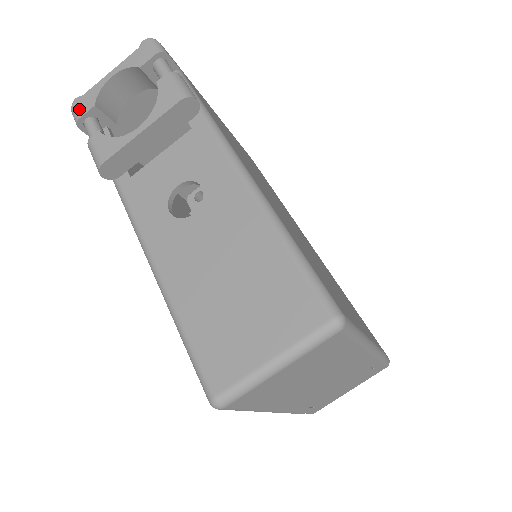
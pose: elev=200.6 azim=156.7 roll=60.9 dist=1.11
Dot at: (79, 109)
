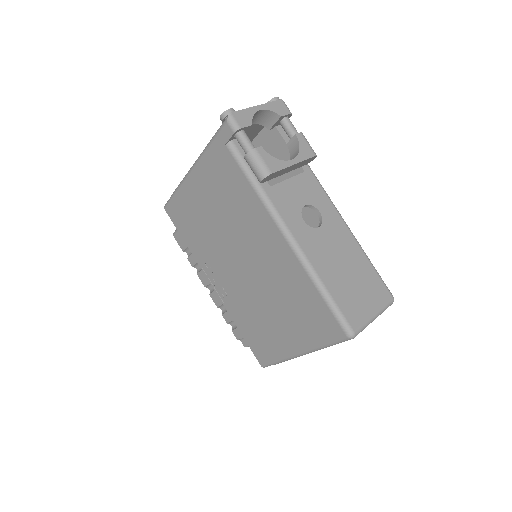
Dot at: (239, 120)
